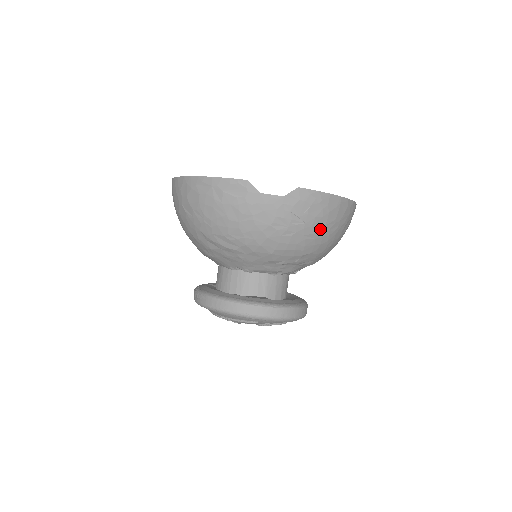
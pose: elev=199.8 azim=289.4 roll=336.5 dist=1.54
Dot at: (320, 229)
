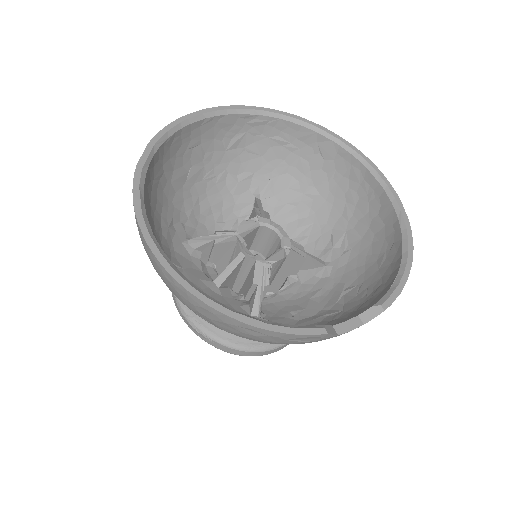
Dot at: occluded
